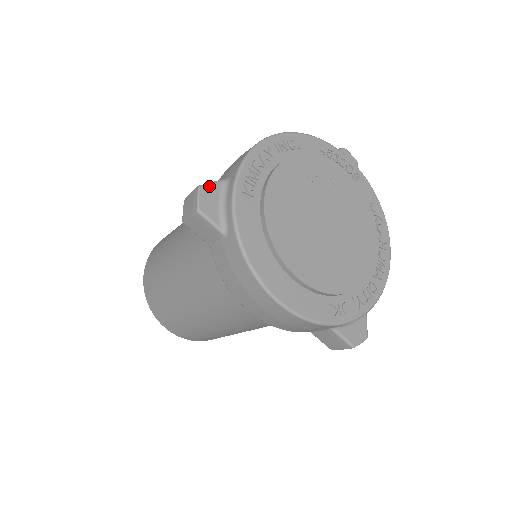
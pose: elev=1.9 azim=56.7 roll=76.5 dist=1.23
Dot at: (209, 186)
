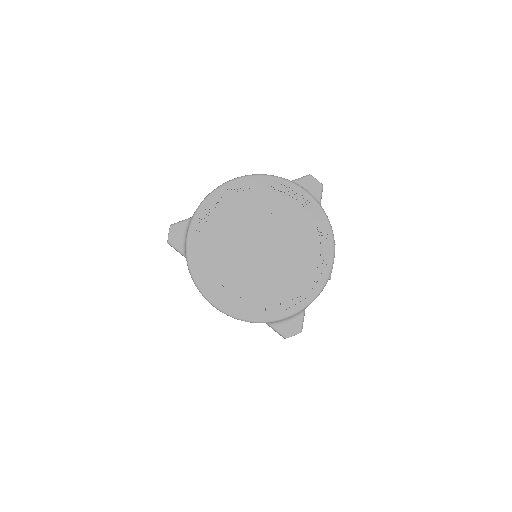
Dot at: (177, 224)
